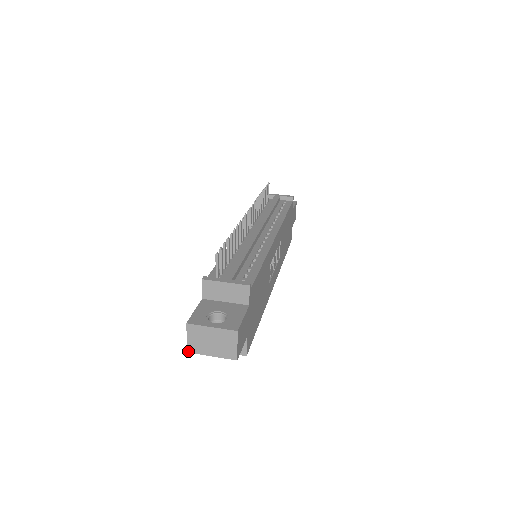
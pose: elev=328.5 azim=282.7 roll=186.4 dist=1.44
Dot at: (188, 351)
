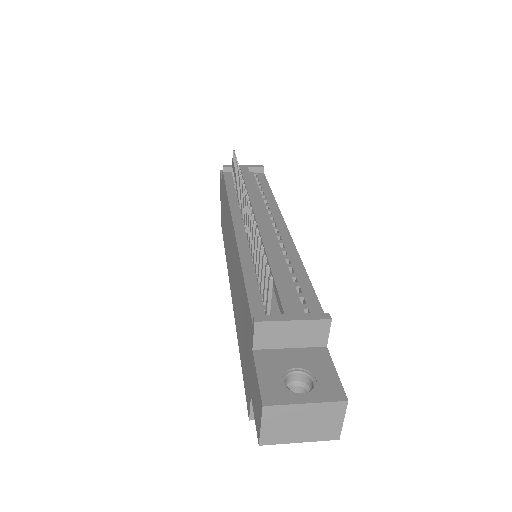
Dot at: (260, 444)
